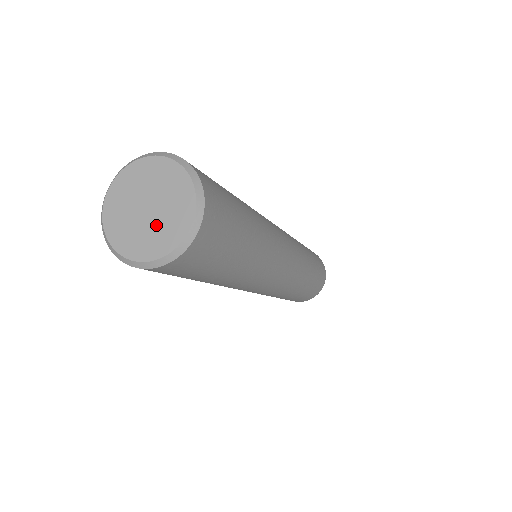
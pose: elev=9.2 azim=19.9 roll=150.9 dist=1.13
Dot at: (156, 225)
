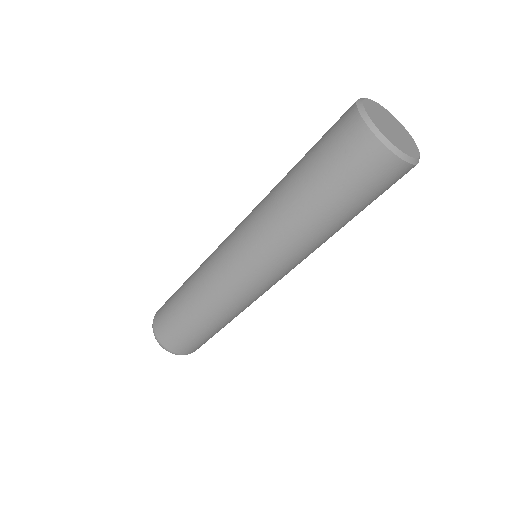
Dot at: (403, 137)
